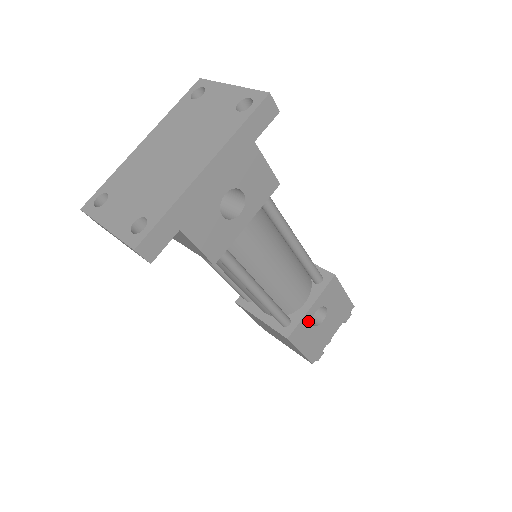
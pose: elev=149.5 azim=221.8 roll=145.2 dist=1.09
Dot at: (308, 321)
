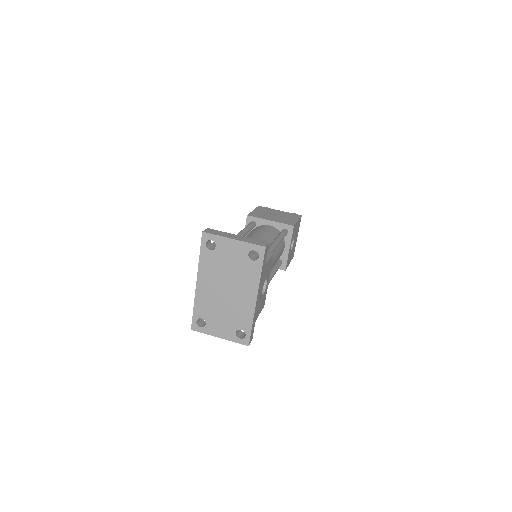
Dot at: (289, 253)
